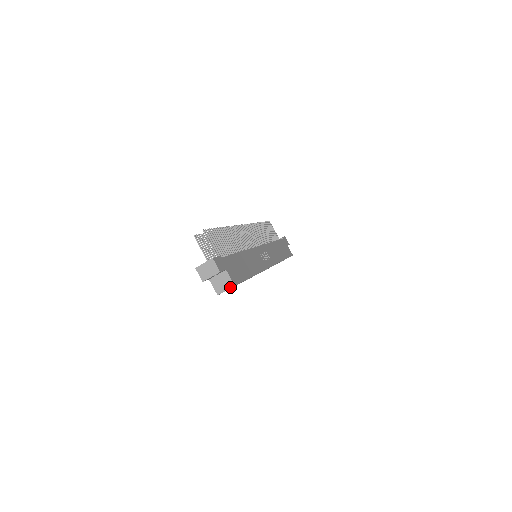
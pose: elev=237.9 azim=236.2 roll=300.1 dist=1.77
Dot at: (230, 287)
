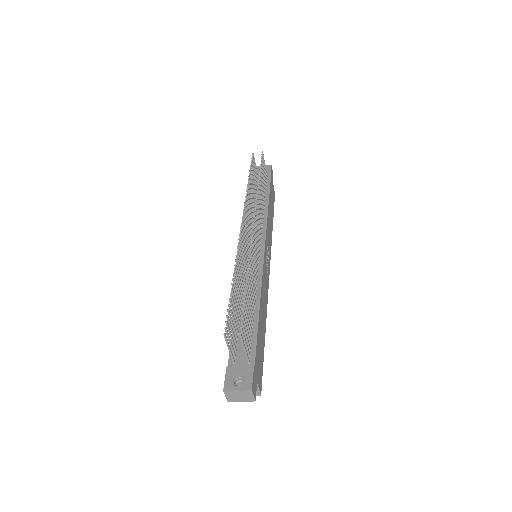
Dot at: occluded
